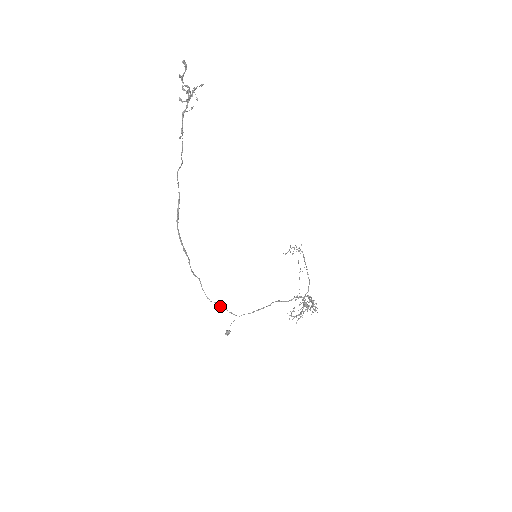
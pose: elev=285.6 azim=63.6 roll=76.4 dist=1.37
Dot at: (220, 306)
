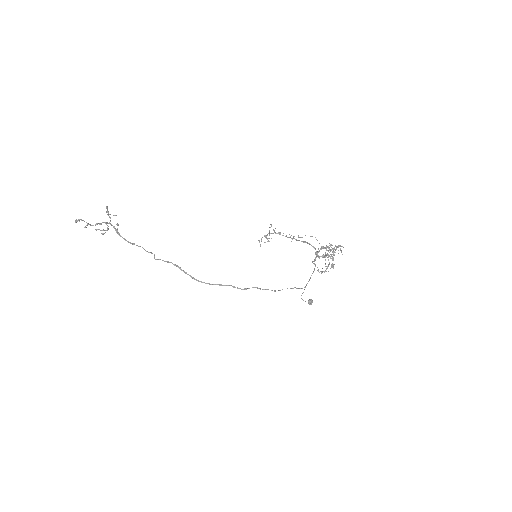
Dot at: occluded
